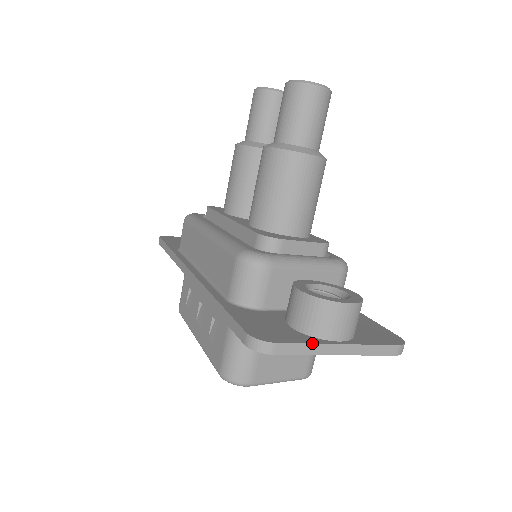
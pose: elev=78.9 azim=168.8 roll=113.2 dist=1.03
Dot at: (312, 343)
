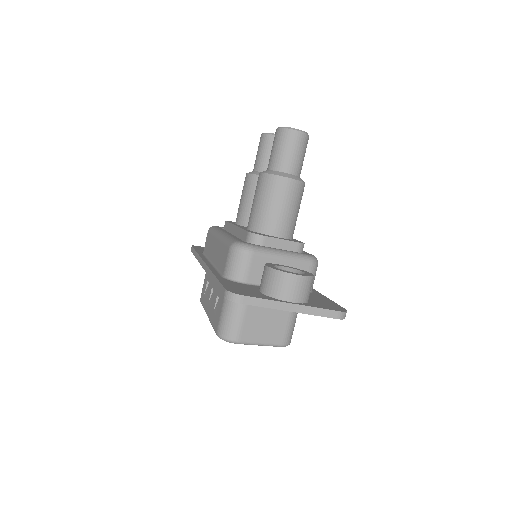
Dot at: (270, 299)
